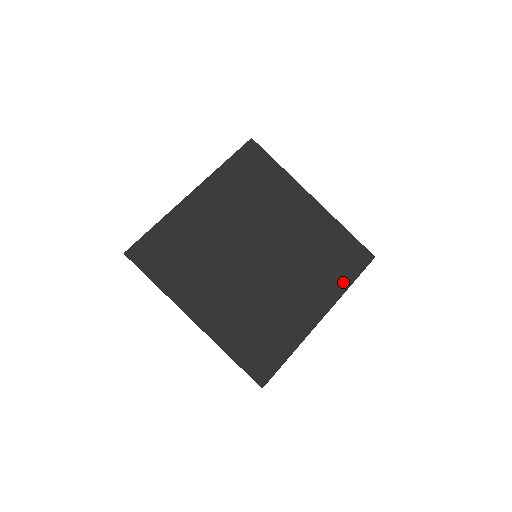
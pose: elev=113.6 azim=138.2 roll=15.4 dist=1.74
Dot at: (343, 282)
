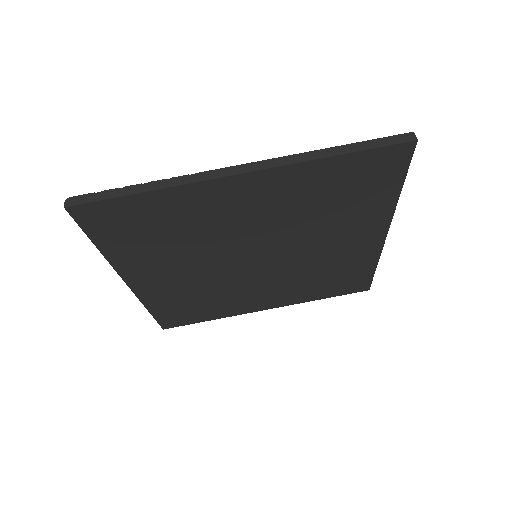
Dot at: (317, 296)
